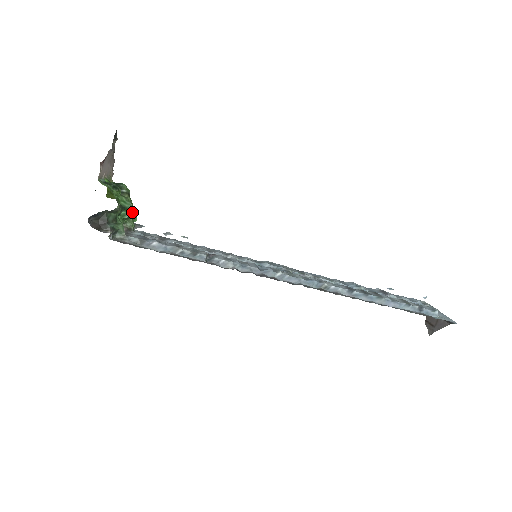
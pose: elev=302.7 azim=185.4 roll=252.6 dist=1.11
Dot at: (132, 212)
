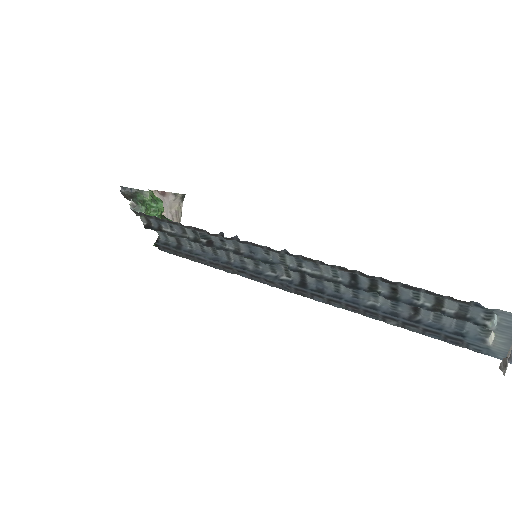
Dot at: occluded
